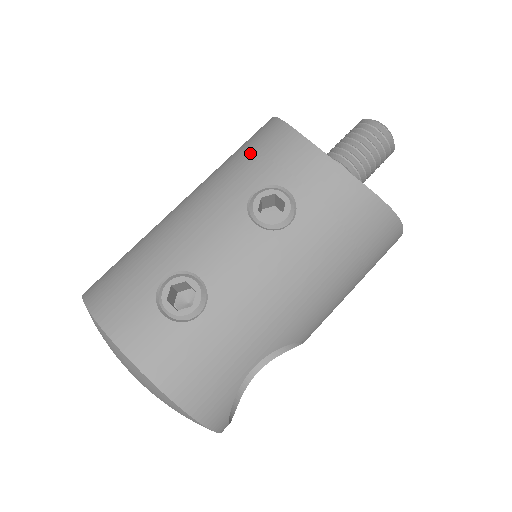
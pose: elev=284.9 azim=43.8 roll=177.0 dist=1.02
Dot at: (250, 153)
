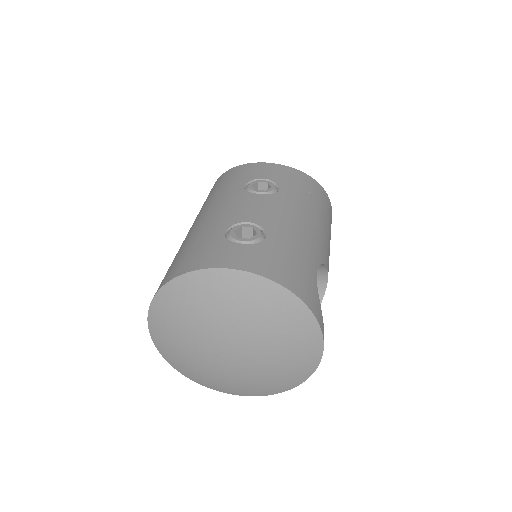
Dot at: (222, 184)
